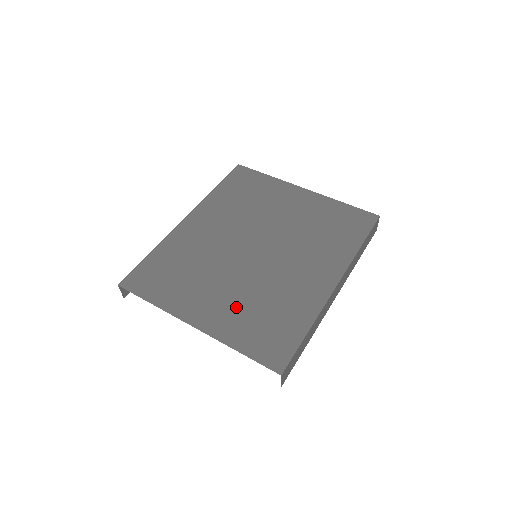
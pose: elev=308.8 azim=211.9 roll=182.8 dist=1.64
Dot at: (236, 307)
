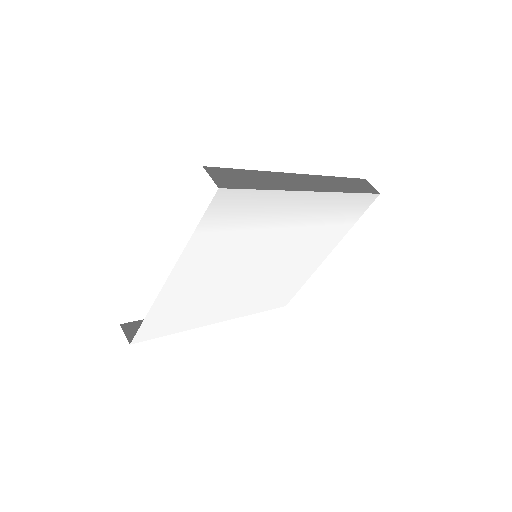
Dot at: occluded
